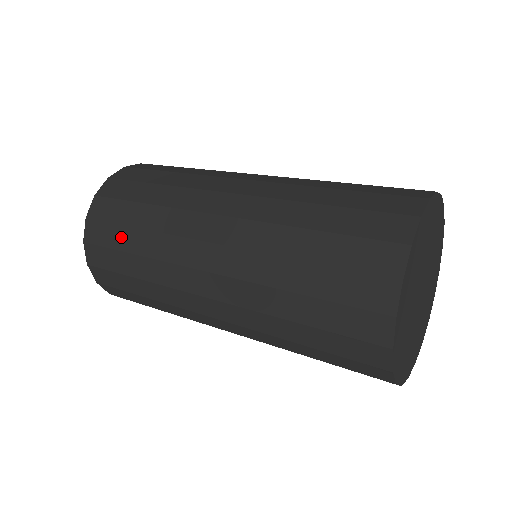
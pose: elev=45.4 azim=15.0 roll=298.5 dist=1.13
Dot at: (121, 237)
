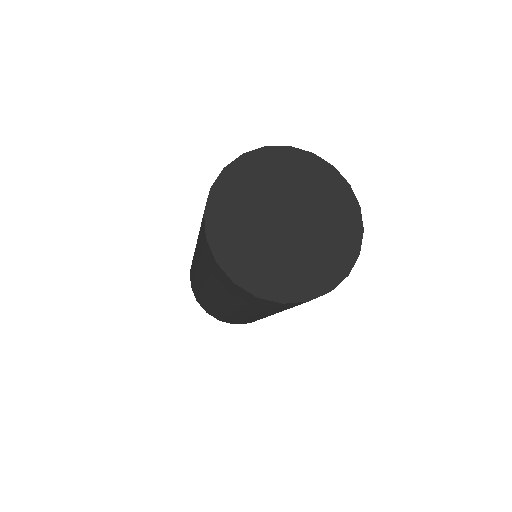
Dot at: (195, 289)
